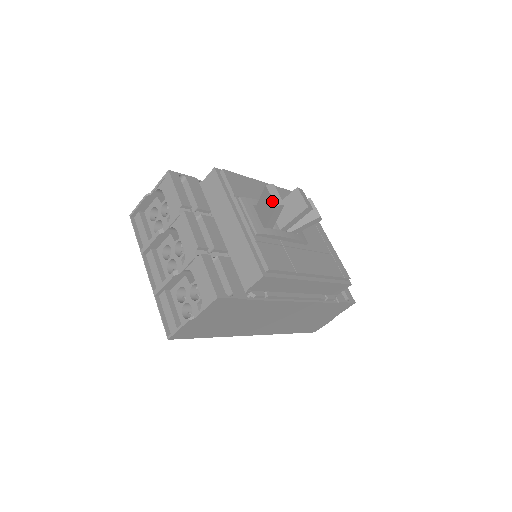
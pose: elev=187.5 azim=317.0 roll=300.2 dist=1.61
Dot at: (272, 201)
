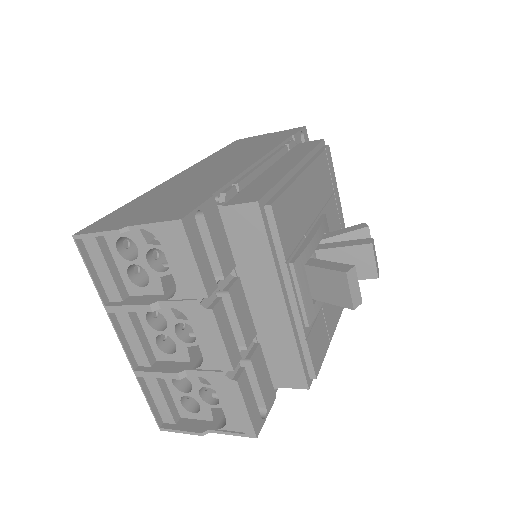
Dot at: (348, 299)
